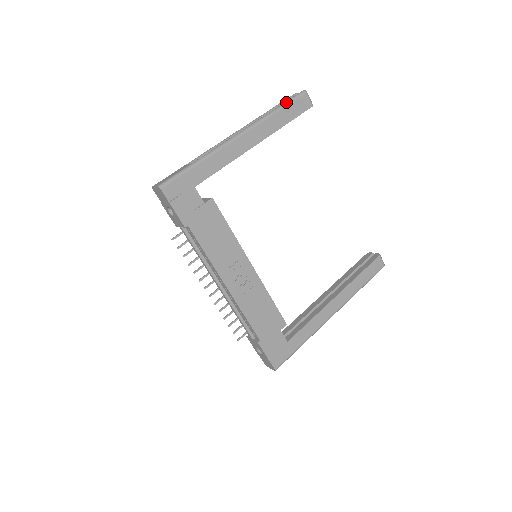
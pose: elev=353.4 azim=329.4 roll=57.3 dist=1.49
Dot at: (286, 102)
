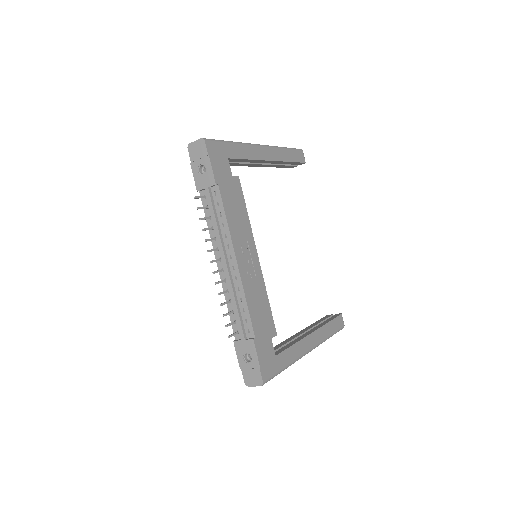
Dot at: (290, 148)
